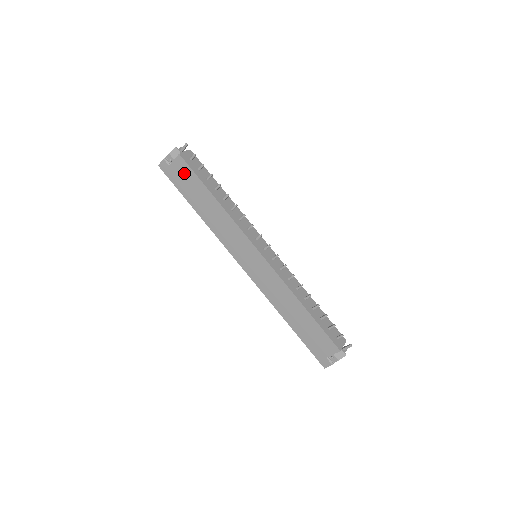
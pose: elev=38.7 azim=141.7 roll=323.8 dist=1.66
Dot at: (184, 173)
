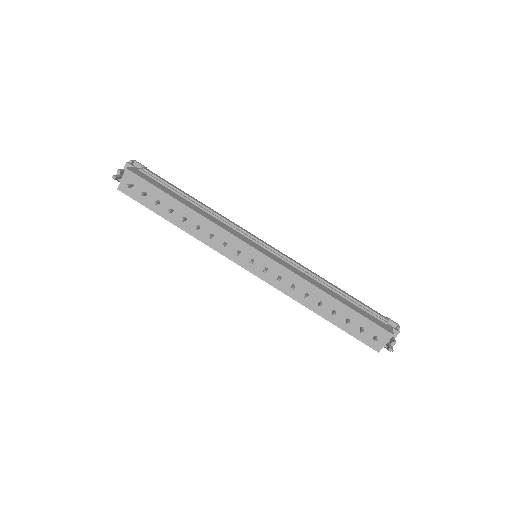
Dot at: occluded
